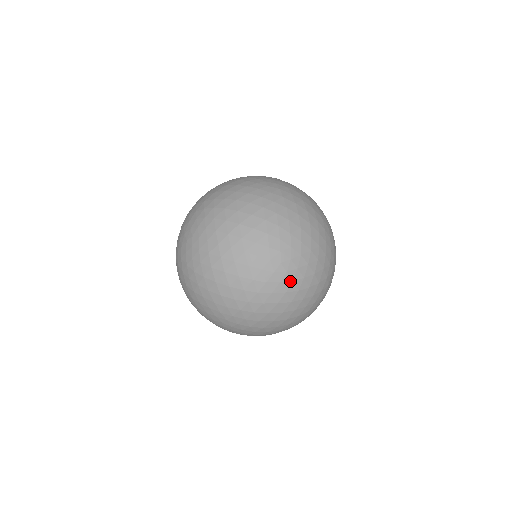
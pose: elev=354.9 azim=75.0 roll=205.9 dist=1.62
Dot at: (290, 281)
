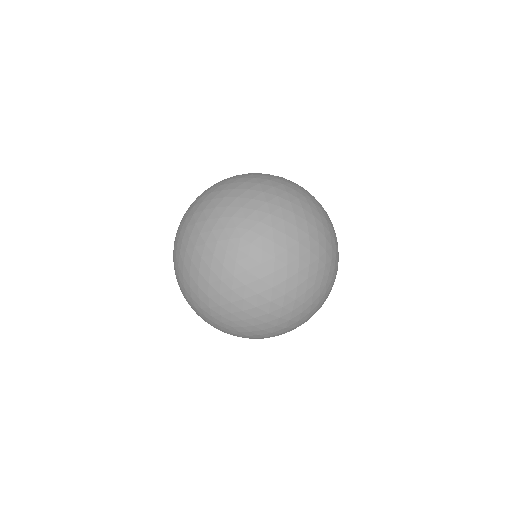
Dot at: (244, 335)
